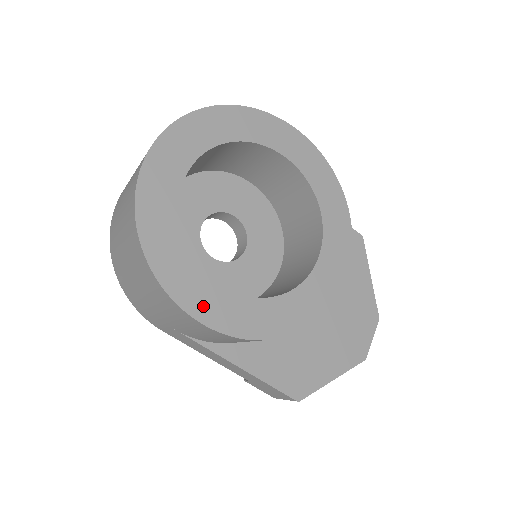
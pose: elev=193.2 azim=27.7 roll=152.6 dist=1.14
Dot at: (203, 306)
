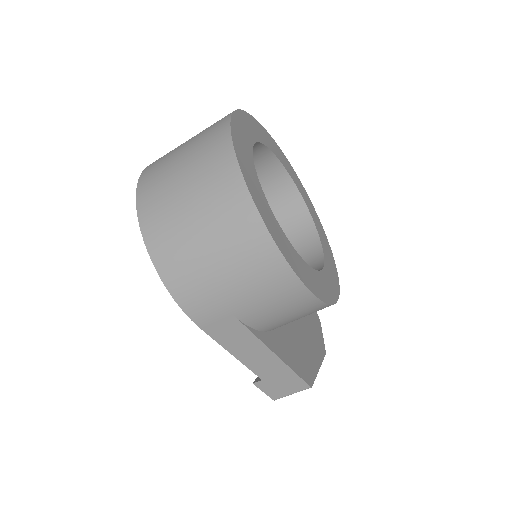
Dot at: (298, 268)
